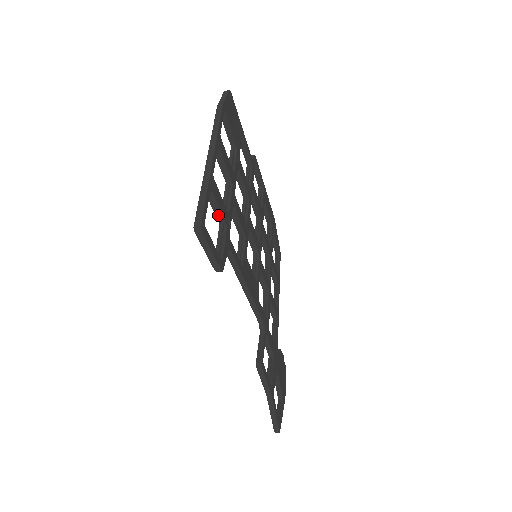
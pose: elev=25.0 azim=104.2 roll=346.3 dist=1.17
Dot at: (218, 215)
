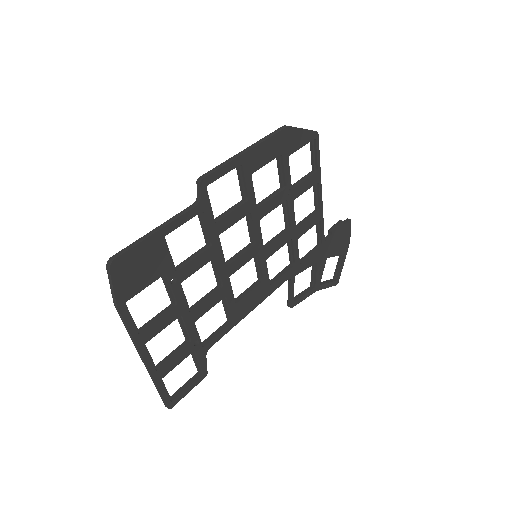
Dot at: (182, 357)
